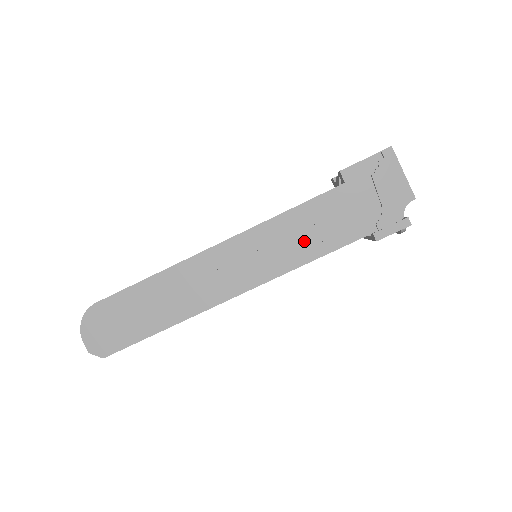
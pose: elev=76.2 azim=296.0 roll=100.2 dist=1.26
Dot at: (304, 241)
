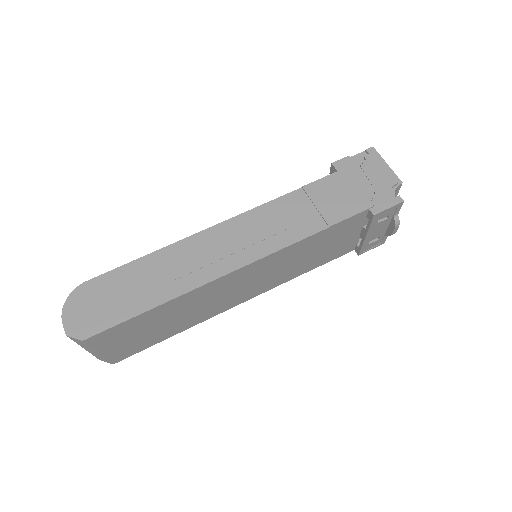
Dot at: (304, 218)
